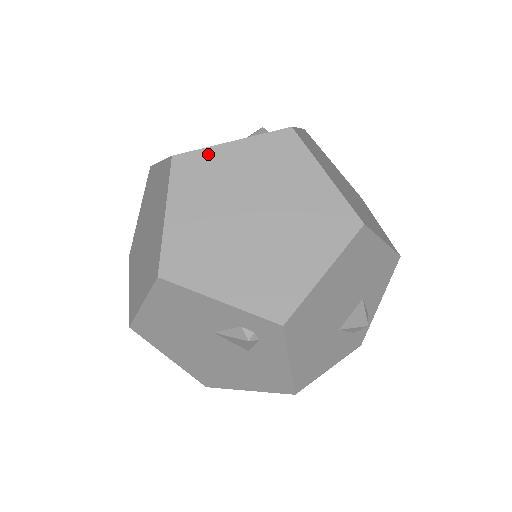
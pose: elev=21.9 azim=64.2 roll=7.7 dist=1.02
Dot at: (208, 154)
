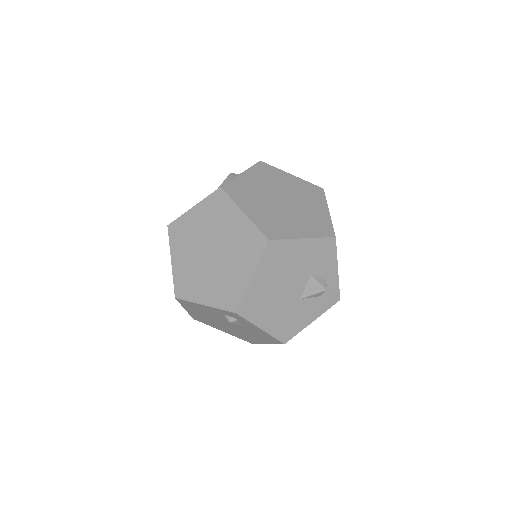
Dot at: (183, 219)
